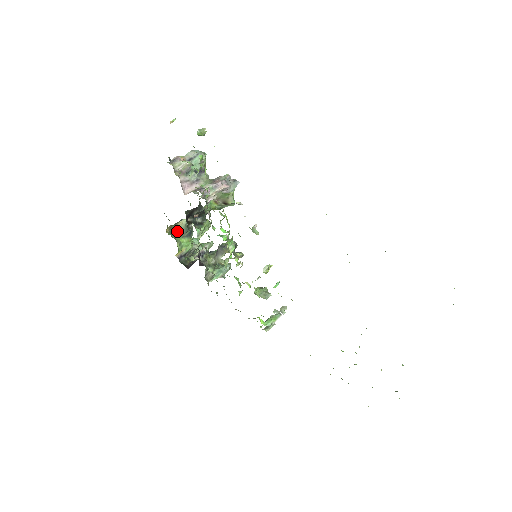
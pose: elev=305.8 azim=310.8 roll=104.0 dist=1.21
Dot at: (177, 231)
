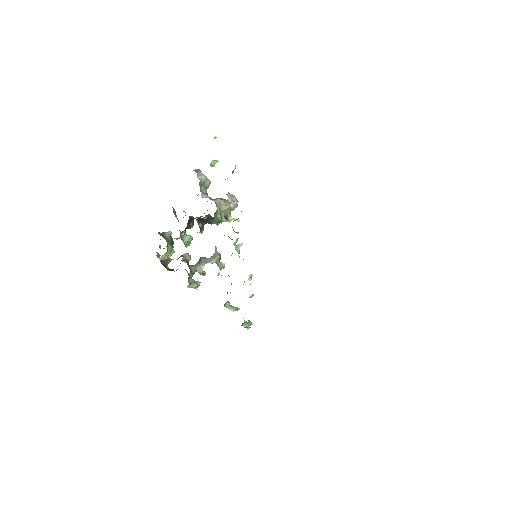
Dot at: (165, 237)
